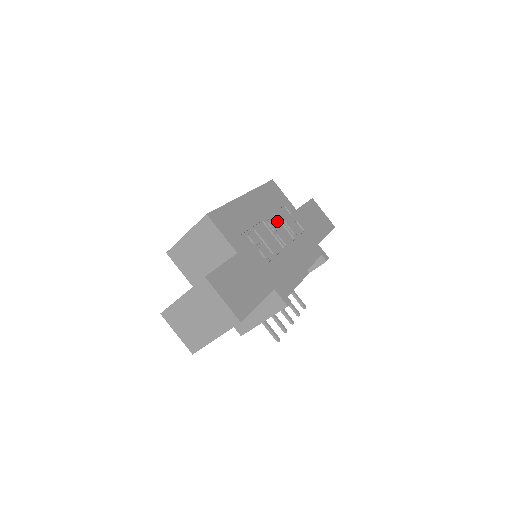
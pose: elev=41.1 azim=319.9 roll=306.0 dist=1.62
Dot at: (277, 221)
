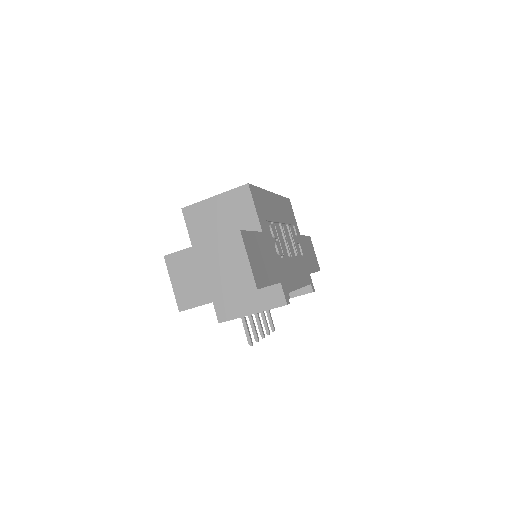
Dot at: (288, 232)
